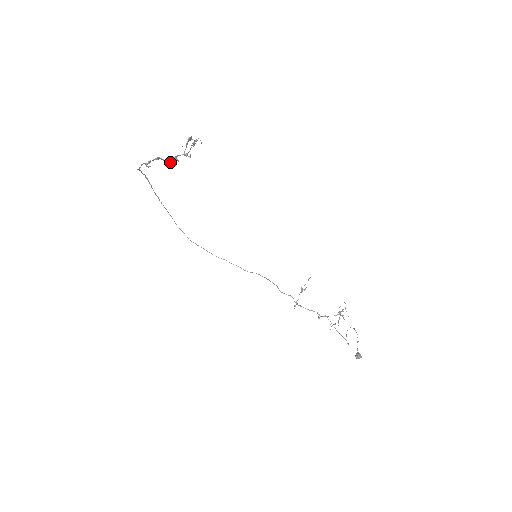
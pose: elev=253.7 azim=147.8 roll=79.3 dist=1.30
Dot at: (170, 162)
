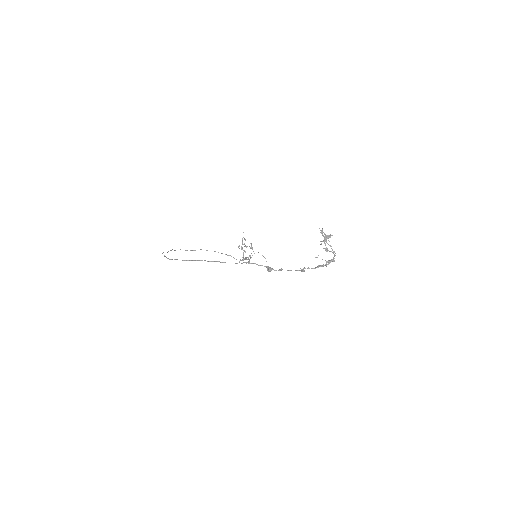
Dot at: (326, 264)
